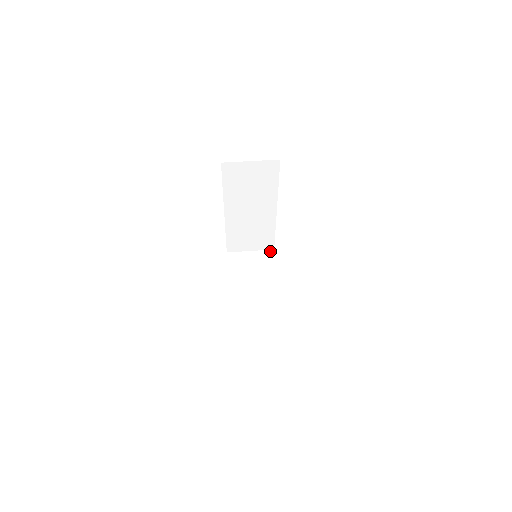
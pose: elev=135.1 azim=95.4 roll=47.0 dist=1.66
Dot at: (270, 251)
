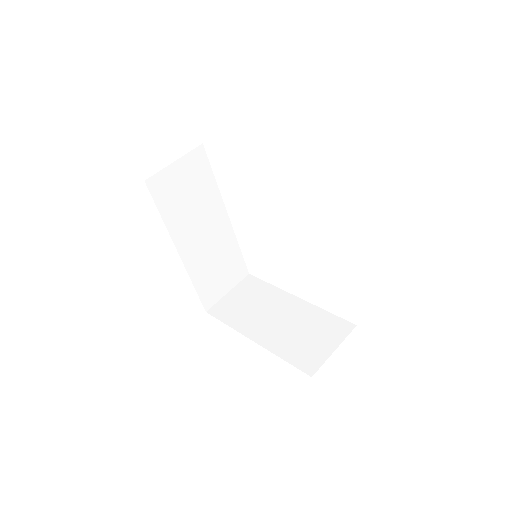
Dot at: (247, 278)
